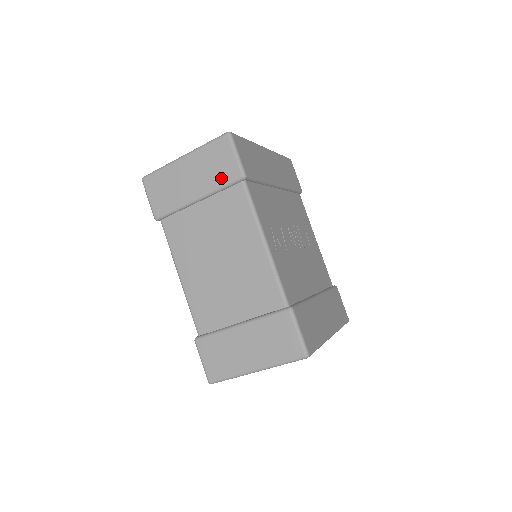
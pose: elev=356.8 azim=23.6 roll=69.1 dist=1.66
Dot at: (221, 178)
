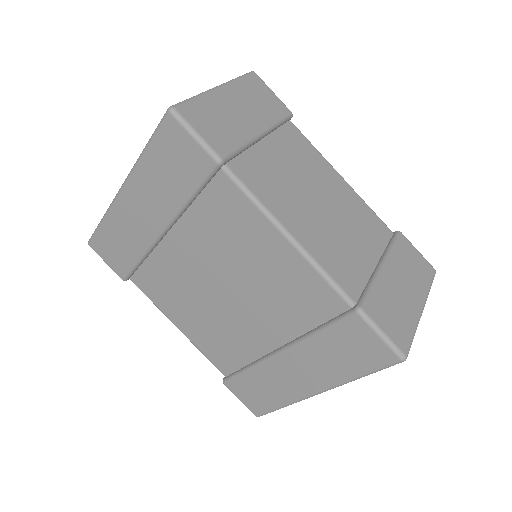
Dot at: (274, 113)
